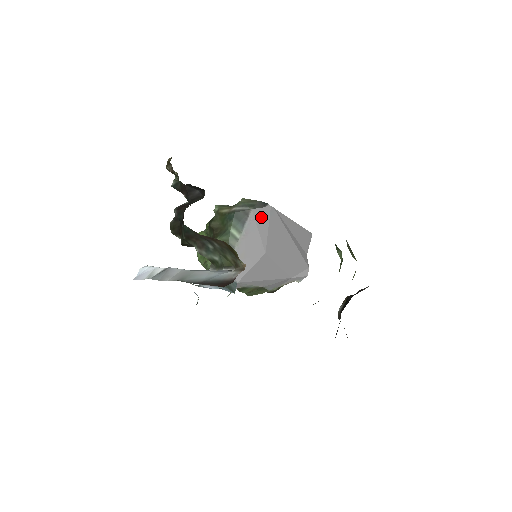
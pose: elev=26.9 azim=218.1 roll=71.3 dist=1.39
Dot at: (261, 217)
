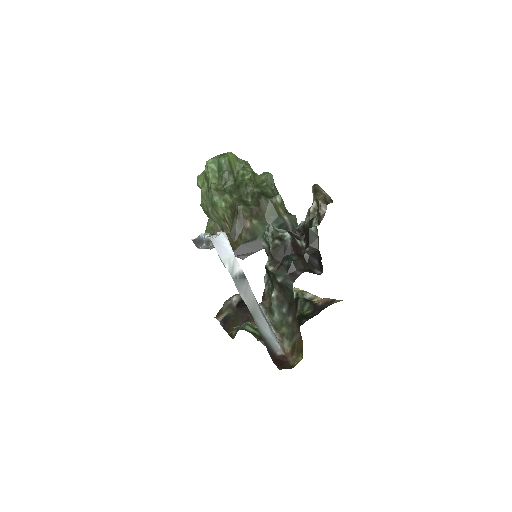
Dot at: occluded
